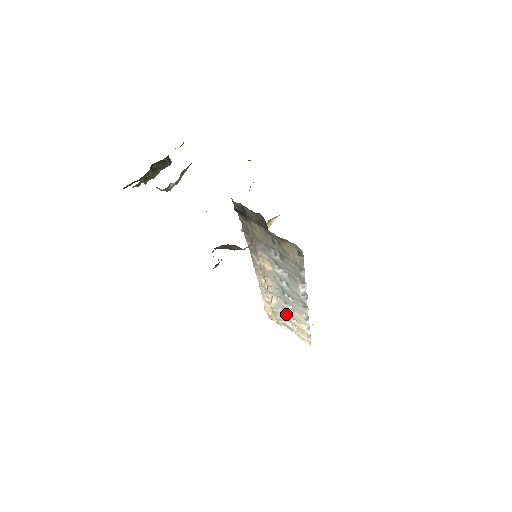
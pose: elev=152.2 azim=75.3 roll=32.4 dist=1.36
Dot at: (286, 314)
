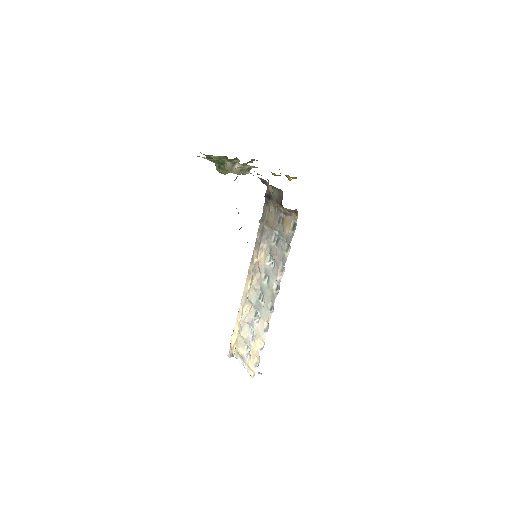
Dot at: (249, 336)
